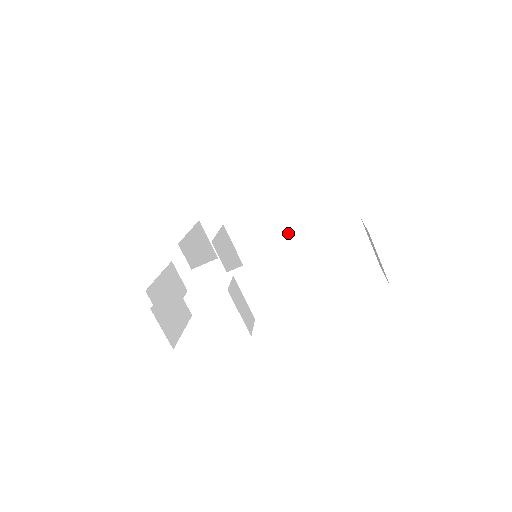
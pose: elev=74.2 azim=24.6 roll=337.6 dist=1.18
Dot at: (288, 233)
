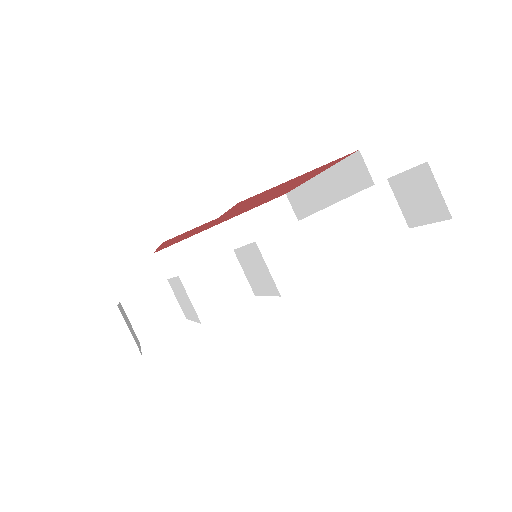
Dot at: occluded
